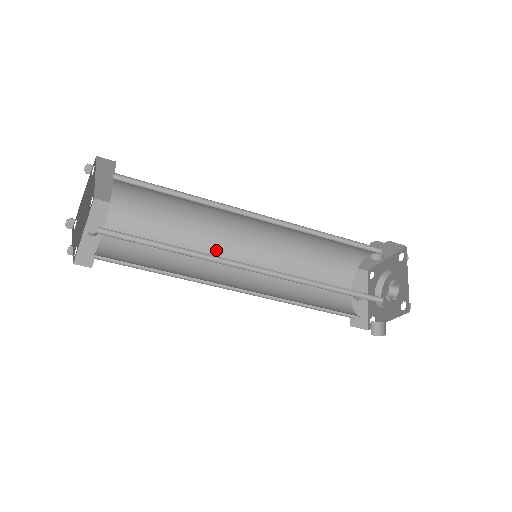
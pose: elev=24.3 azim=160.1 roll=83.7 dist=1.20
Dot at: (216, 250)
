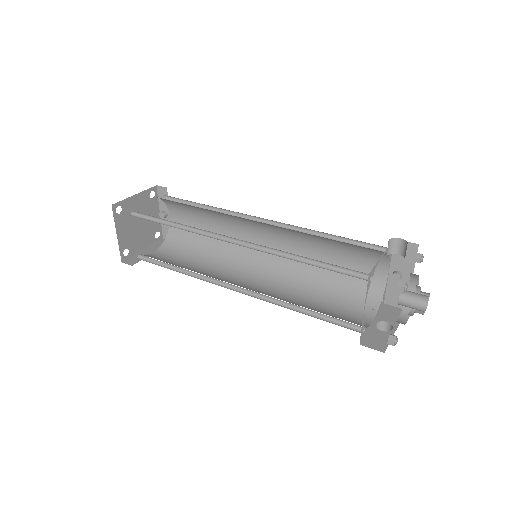
Dot at: (245, 227)
